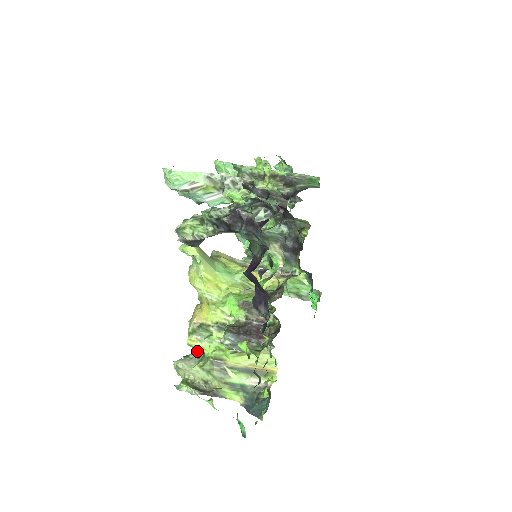
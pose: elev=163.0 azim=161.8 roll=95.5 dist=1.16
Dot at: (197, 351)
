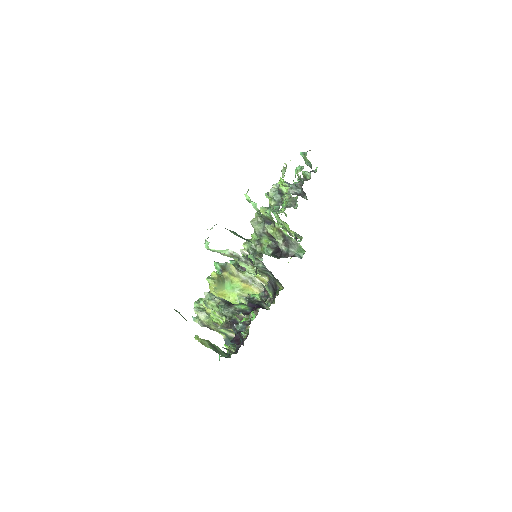
Dot at: (207, 311)
